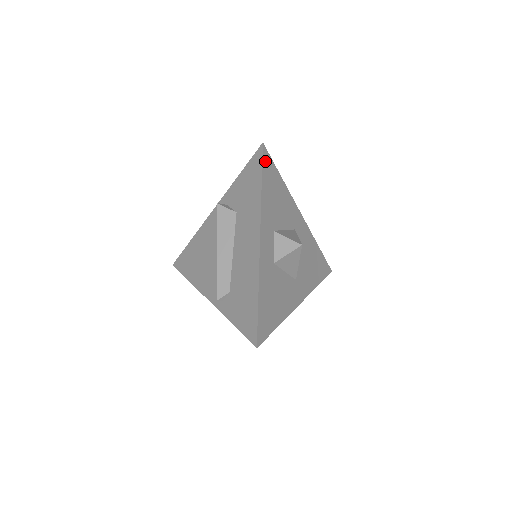
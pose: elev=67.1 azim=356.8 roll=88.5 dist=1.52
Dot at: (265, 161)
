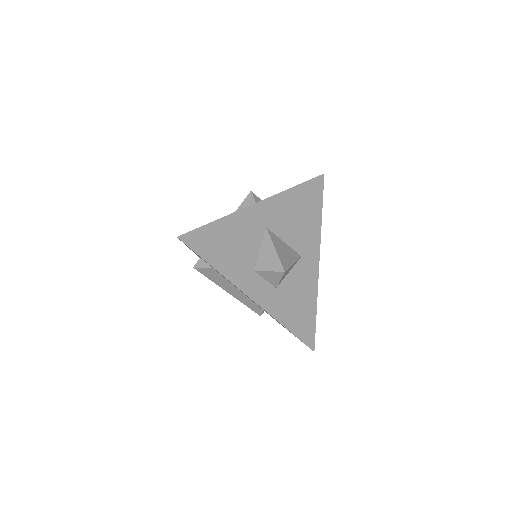
Dot at: (194, 244)
